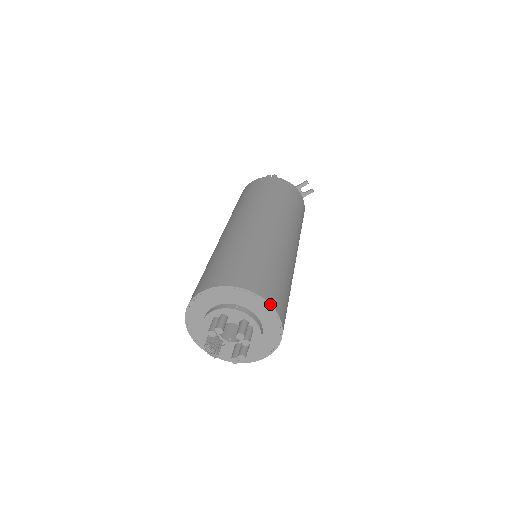
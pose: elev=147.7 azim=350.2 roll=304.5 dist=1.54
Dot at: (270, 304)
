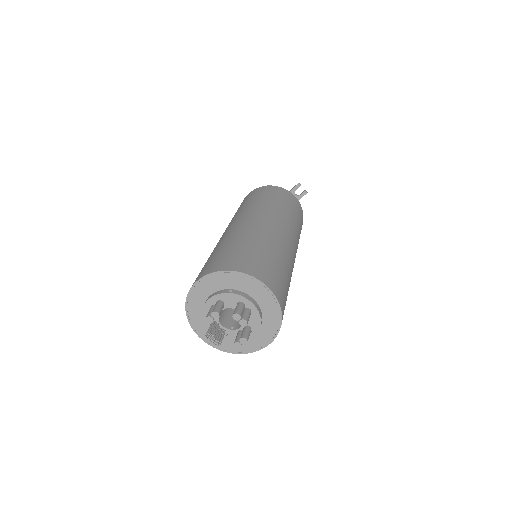
Dot at: (262, 282)
